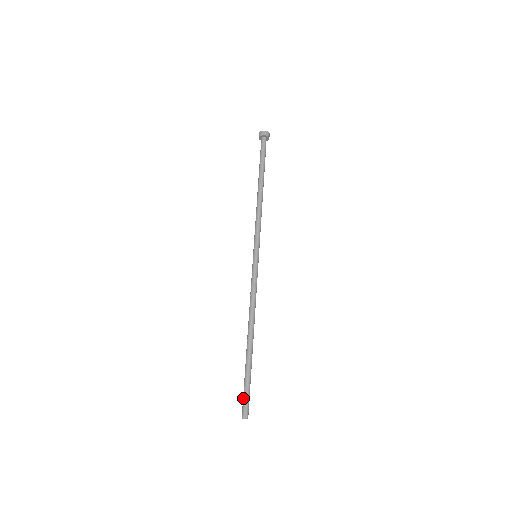
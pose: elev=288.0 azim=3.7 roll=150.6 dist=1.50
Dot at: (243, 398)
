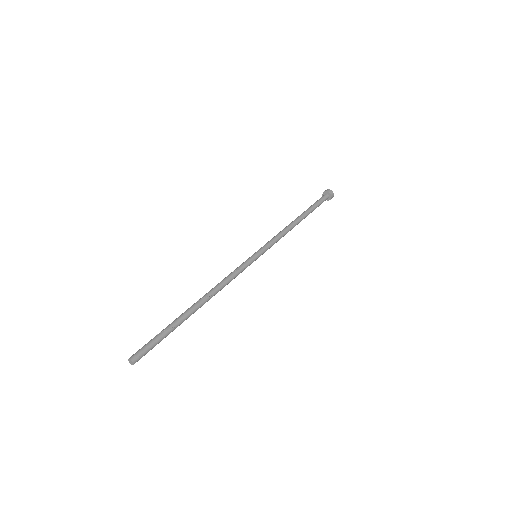
Dot at: (146, 344)
